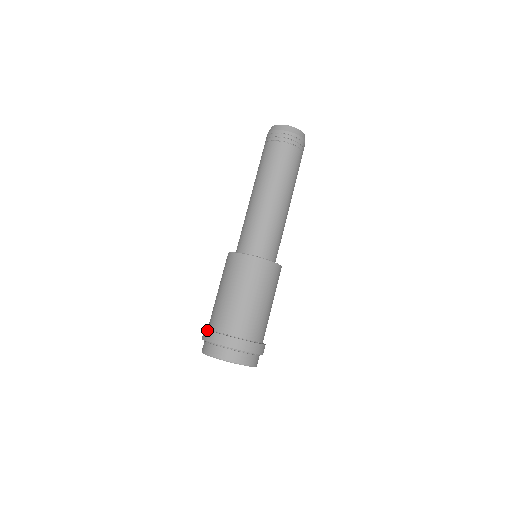
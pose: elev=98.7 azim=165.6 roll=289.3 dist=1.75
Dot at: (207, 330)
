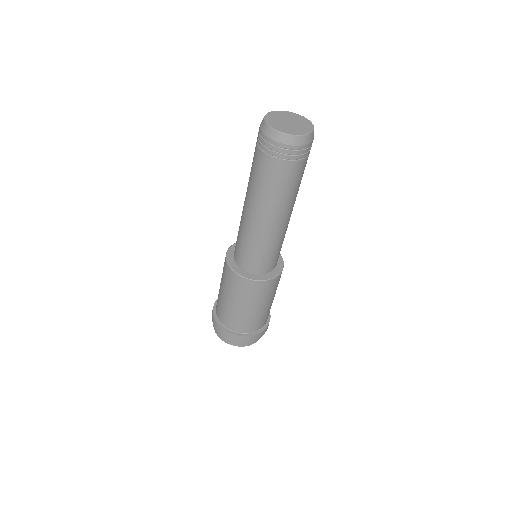
Dot at: (214, 318)
